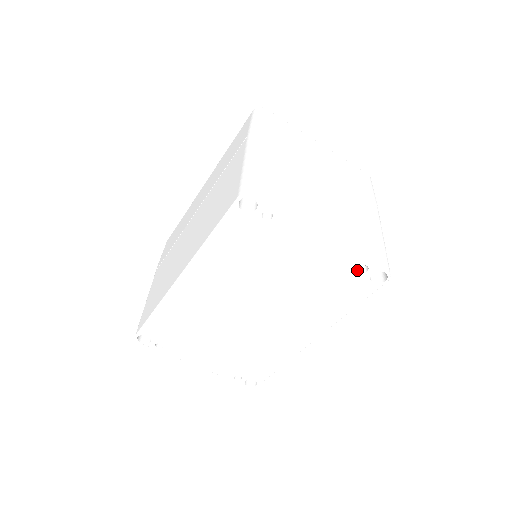
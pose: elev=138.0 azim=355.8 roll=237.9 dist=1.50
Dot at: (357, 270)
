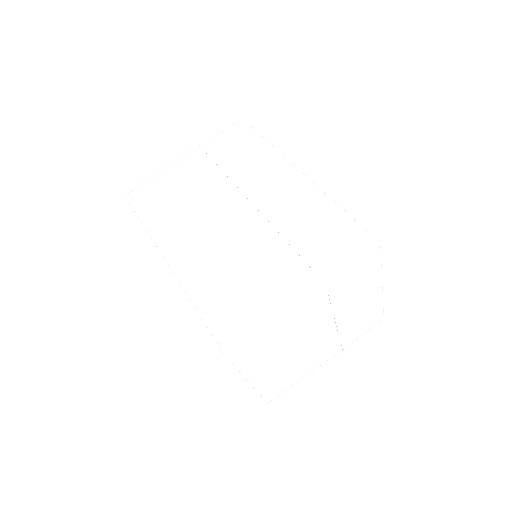
Dot at: occluded
